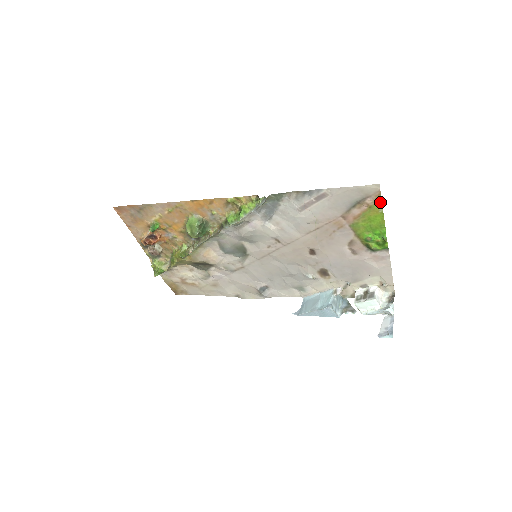
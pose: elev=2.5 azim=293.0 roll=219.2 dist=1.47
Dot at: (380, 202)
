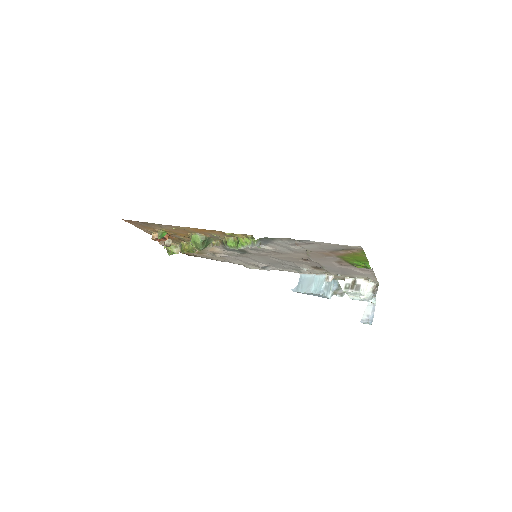
Dot at: (363, 252)
